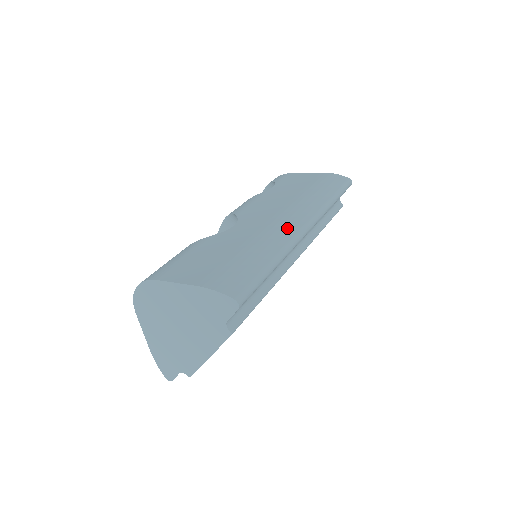
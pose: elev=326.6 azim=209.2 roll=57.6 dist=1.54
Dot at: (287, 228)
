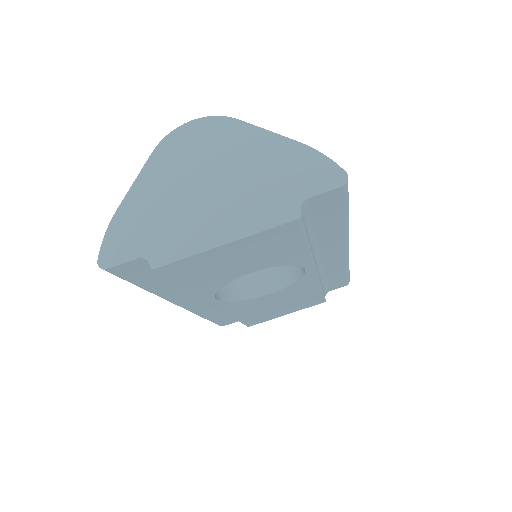
Dot at: occluded
